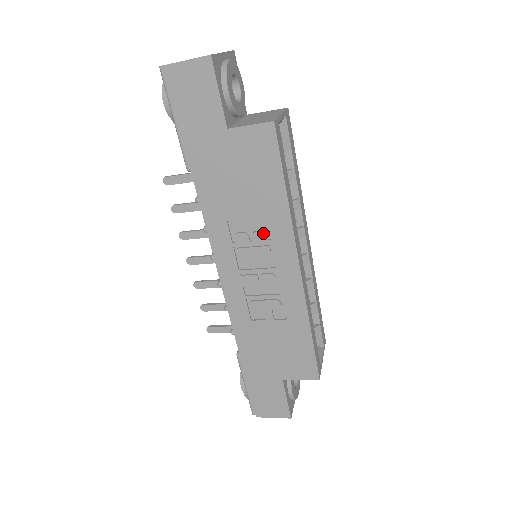
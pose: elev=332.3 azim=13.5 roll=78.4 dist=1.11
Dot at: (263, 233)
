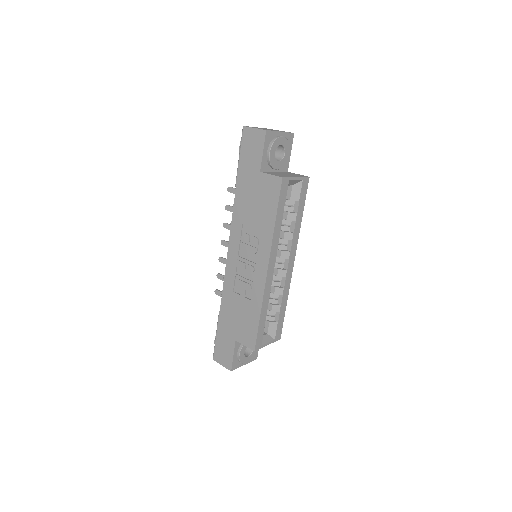
Dot at: (257, 239)
